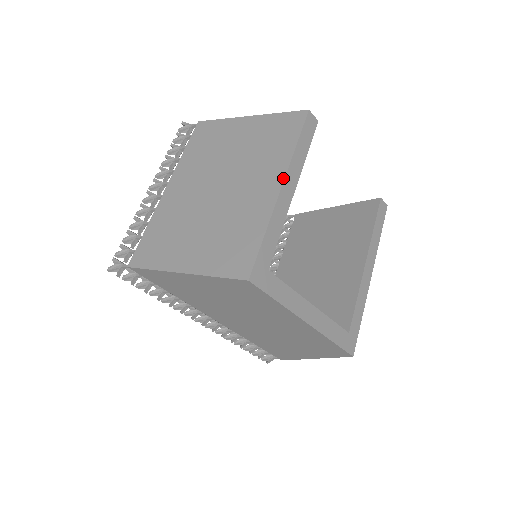
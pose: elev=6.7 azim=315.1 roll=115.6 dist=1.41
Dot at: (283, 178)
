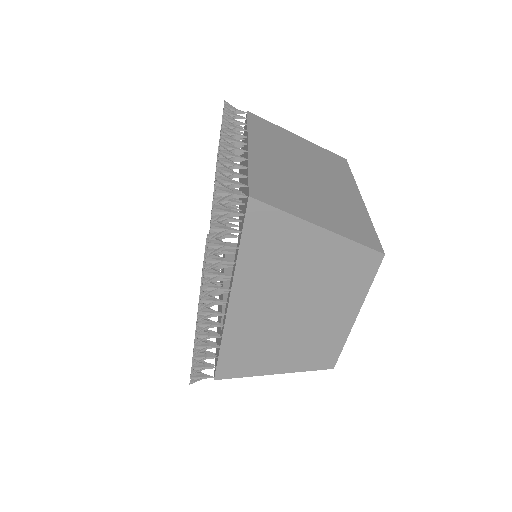
Dot at: (360, 194)
